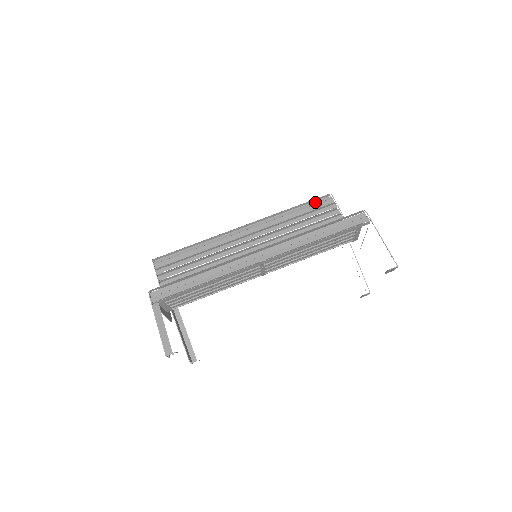
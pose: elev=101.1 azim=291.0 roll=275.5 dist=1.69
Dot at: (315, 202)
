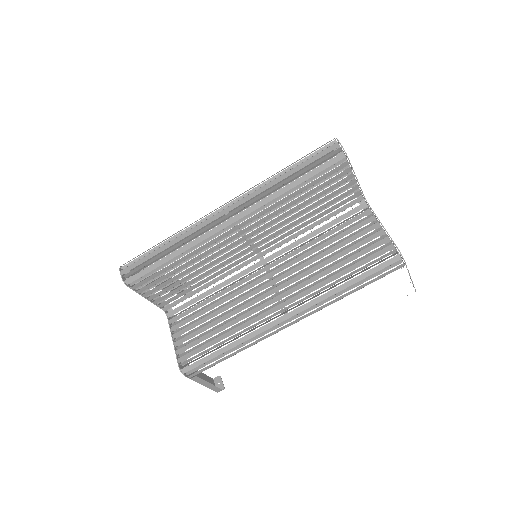
Dot at: (324, 170)
